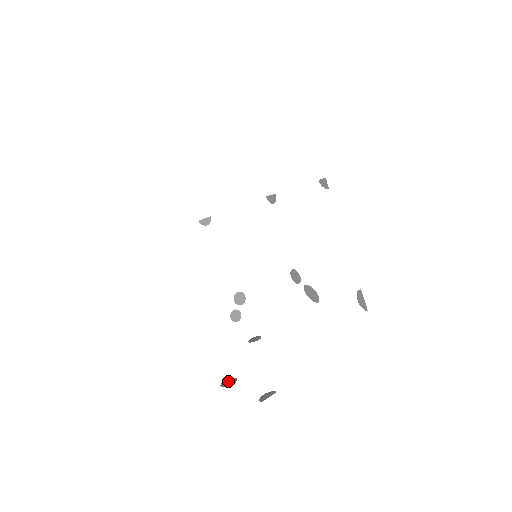
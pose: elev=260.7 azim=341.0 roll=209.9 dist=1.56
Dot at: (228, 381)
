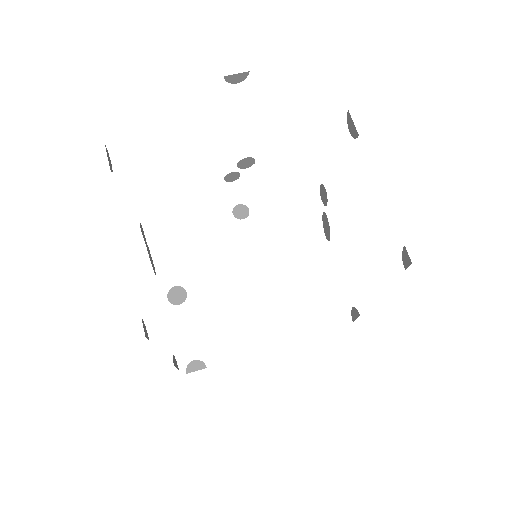
Dot at: (177, 292)
